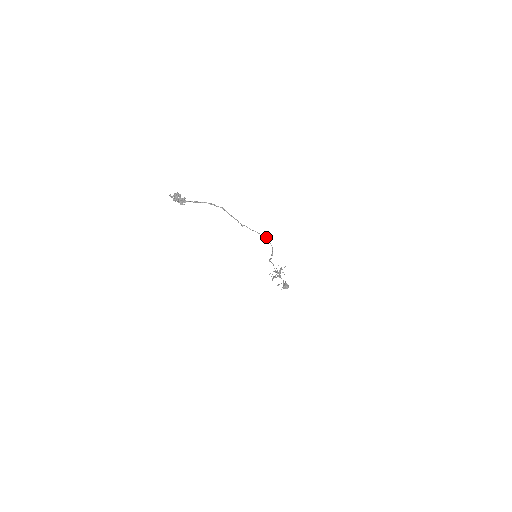
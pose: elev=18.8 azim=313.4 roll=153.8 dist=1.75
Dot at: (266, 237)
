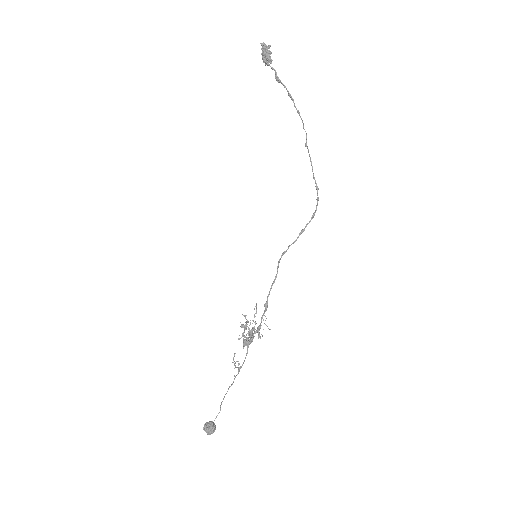
Dot at: occluded
